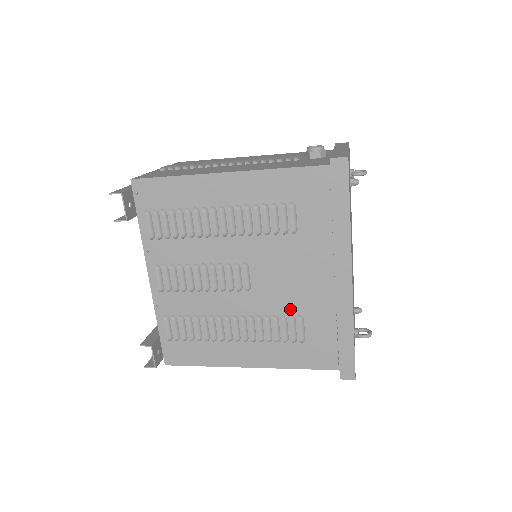
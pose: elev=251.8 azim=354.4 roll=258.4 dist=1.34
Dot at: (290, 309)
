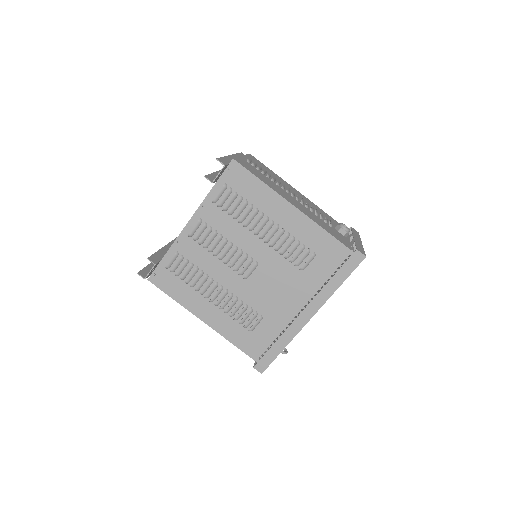
Dot at: (260, 308)
